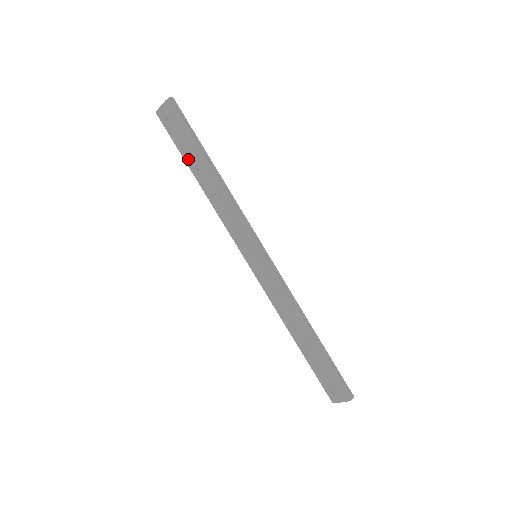
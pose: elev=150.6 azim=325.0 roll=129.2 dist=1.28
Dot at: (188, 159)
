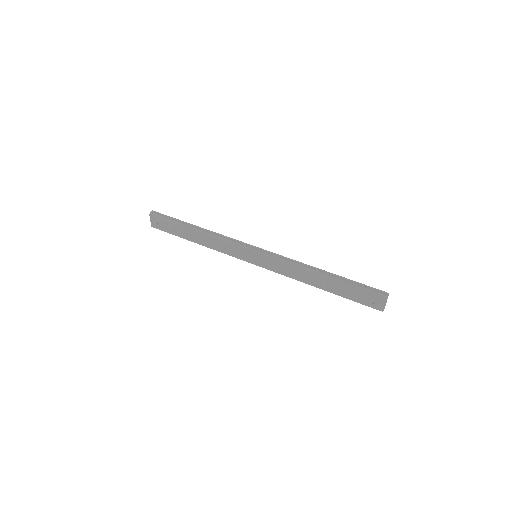
Dot at: (182, 235)
